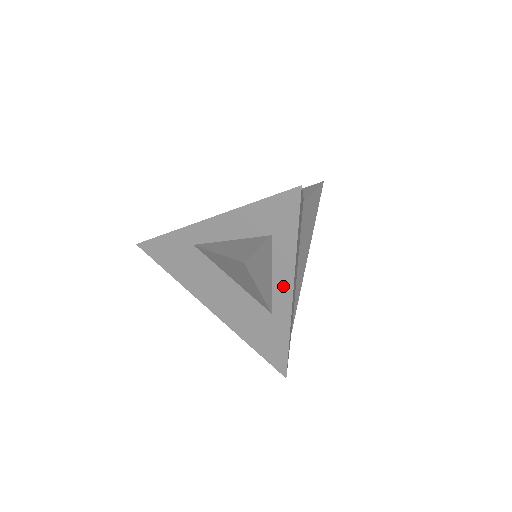
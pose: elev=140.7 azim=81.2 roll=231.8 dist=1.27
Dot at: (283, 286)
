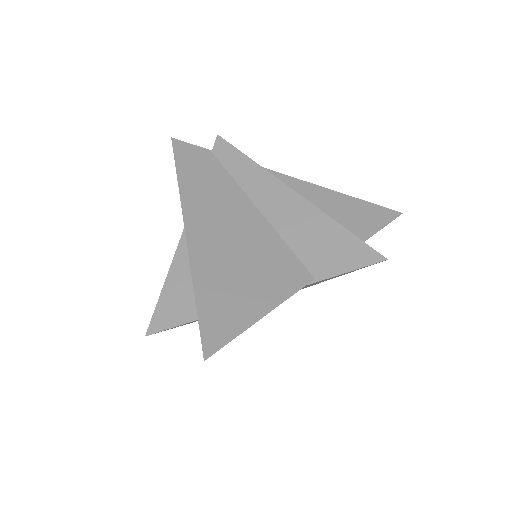
Dot at: occluded
